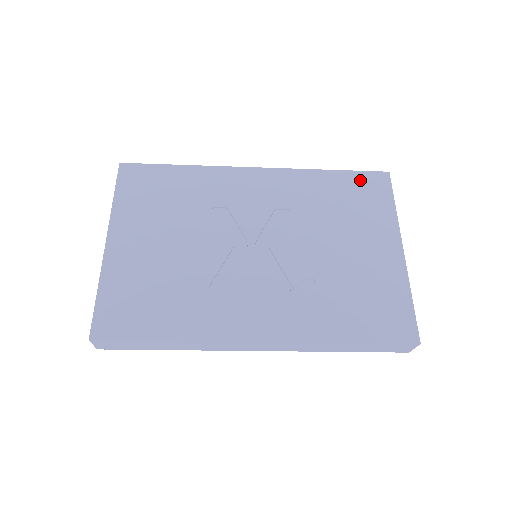
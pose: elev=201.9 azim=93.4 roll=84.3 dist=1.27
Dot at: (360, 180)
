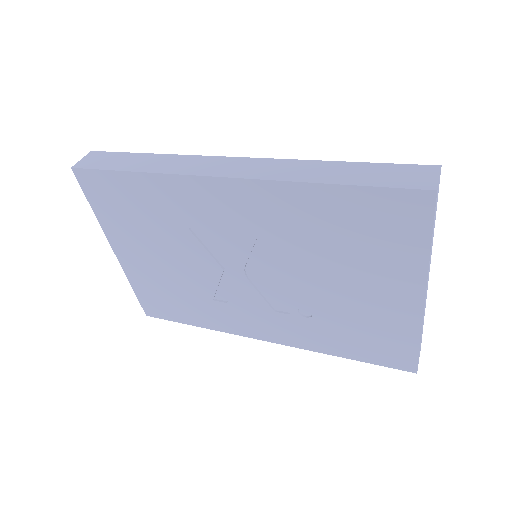
Dot at: (379, 204)
